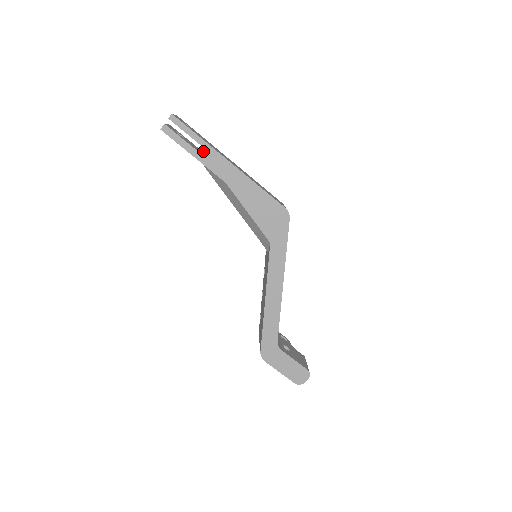
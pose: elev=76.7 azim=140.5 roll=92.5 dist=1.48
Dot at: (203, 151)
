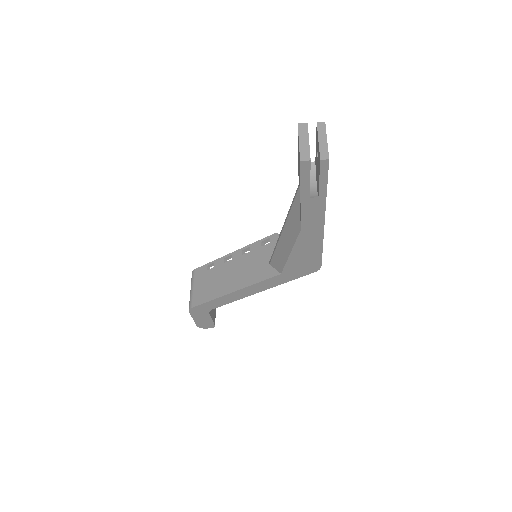
Dot at: (314, 202)
